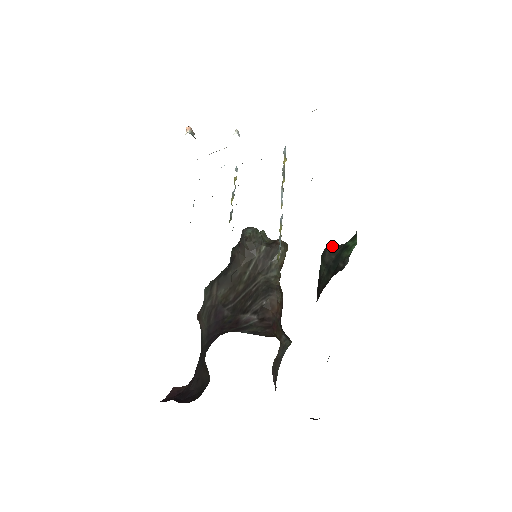
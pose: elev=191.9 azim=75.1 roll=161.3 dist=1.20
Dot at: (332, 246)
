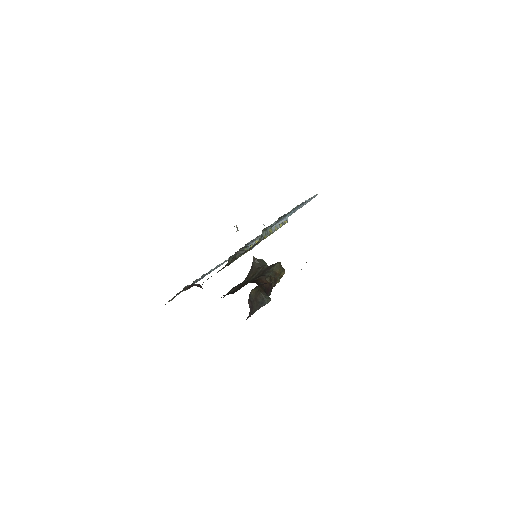
Dot at: occluded
